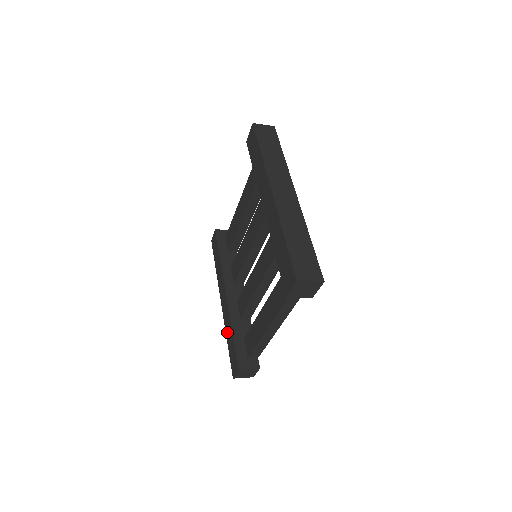
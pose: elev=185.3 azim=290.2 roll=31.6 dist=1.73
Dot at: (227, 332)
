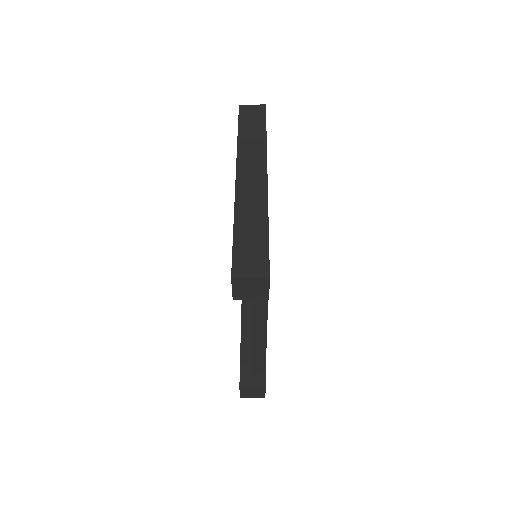
Dot at: occluded
